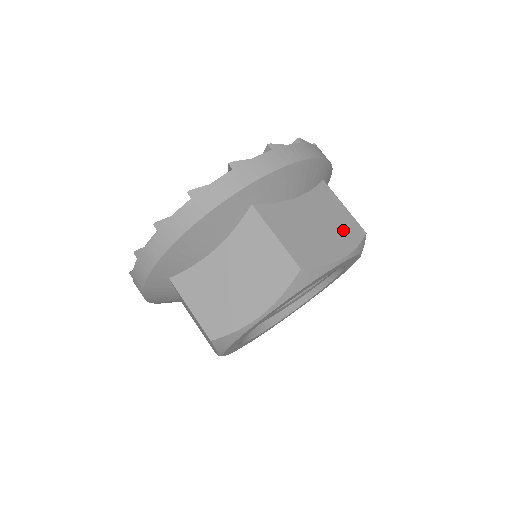
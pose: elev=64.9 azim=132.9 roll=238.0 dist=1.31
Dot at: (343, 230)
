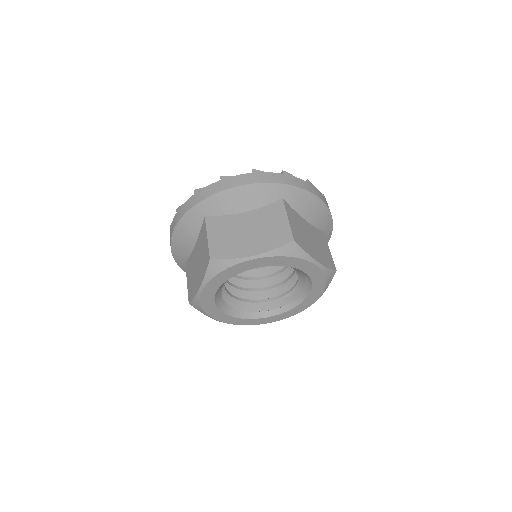
Dot at: (324, 255)
